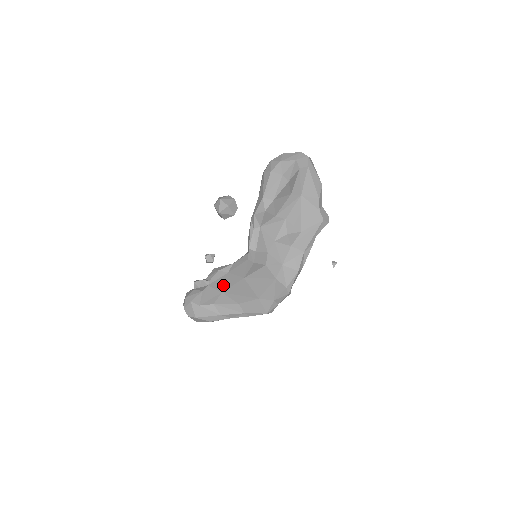
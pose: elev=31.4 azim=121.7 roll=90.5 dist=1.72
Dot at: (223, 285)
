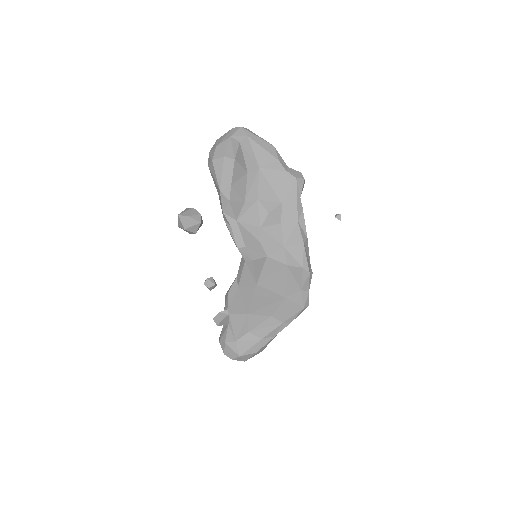
Dot at: (243, 305)
